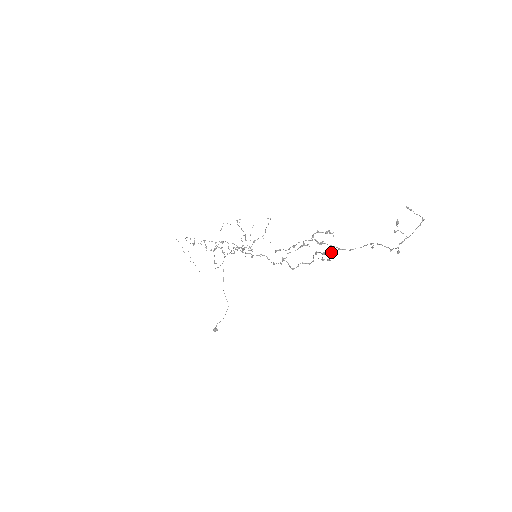
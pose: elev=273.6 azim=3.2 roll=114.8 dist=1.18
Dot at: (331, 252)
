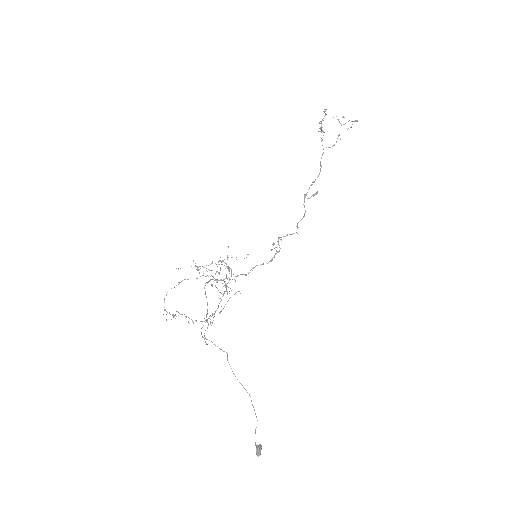
Dot at: (320, 169)
